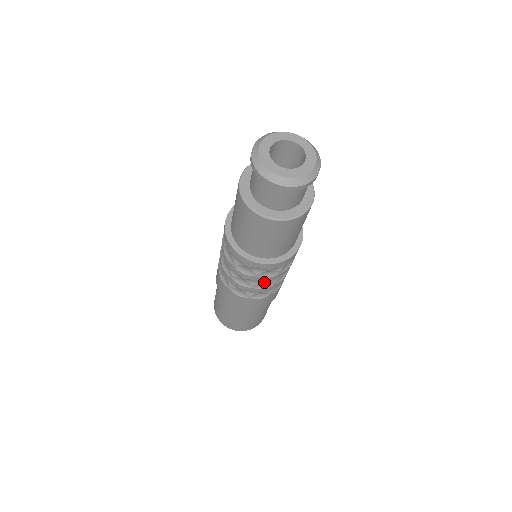
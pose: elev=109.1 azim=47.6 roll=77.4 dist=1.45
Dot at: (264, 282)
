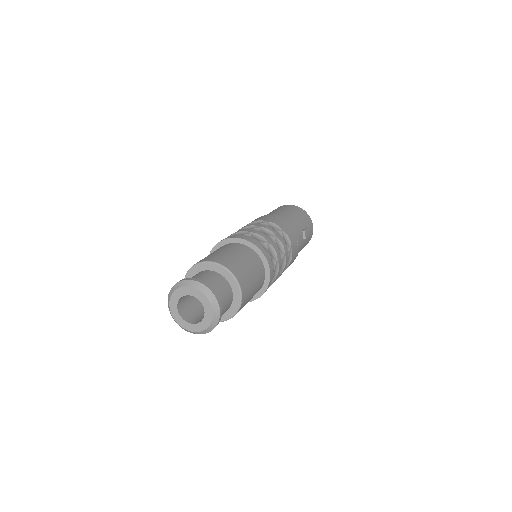
Dot at: occluded
